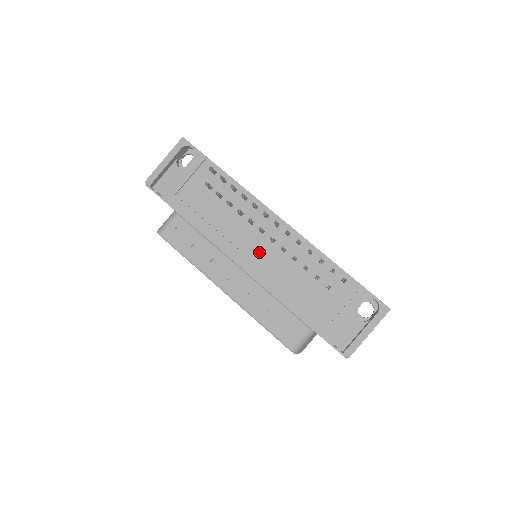
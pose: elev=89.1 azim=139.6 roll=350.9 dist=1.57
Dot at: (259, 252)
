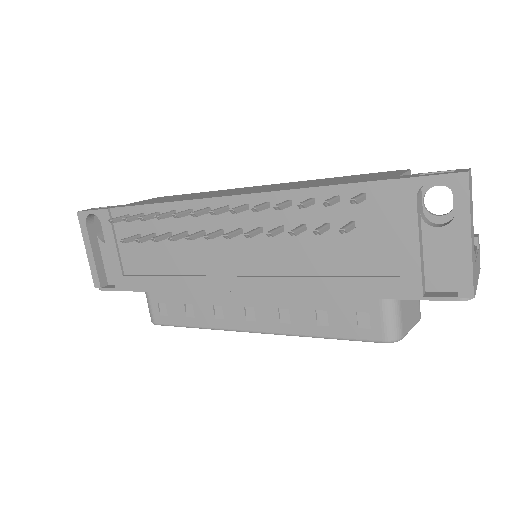
Dot at: (240, 259)
